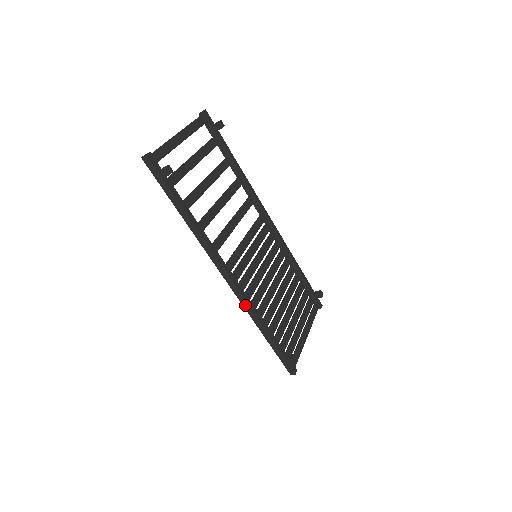
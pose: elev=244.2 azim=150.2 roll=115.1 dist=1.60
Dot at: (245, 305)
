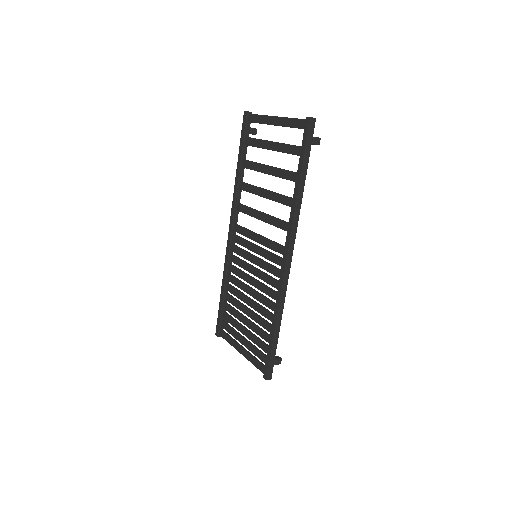
Dot at: (284, 292)
